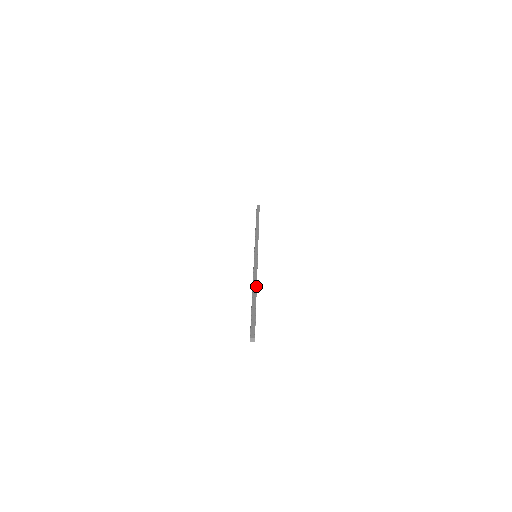
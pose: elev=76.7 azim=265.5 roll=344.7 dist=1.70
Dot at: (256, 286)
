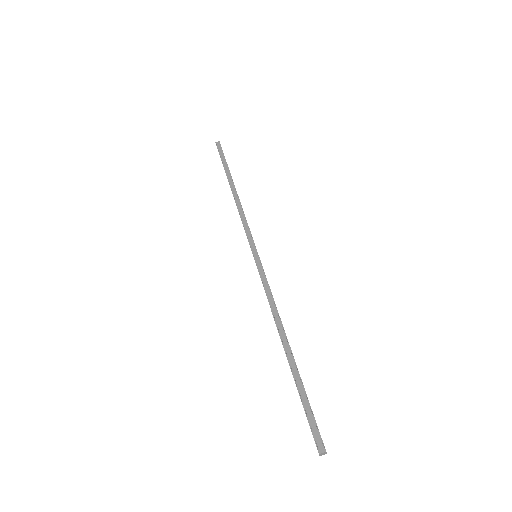
Dot at: (282, 327)
